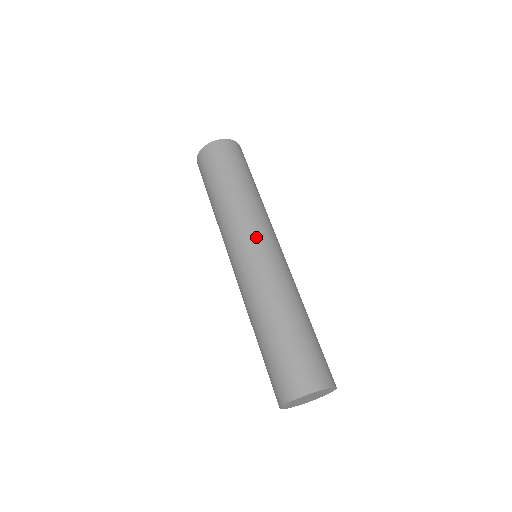
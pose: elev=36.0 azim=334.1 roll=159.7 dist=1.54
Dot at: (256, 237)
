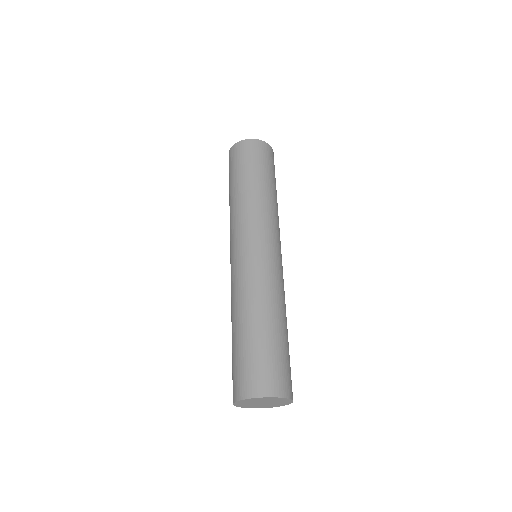
Dot at: (278, 242)
